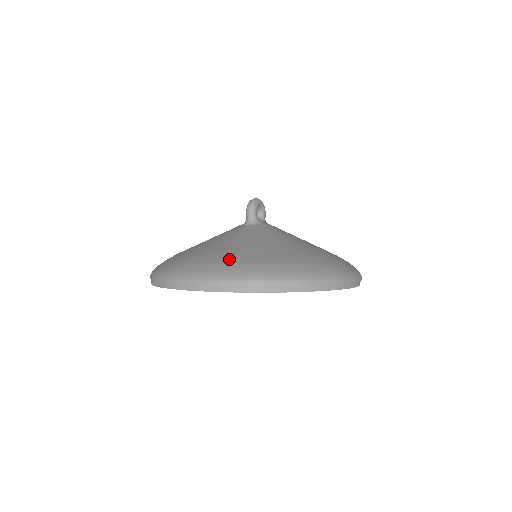
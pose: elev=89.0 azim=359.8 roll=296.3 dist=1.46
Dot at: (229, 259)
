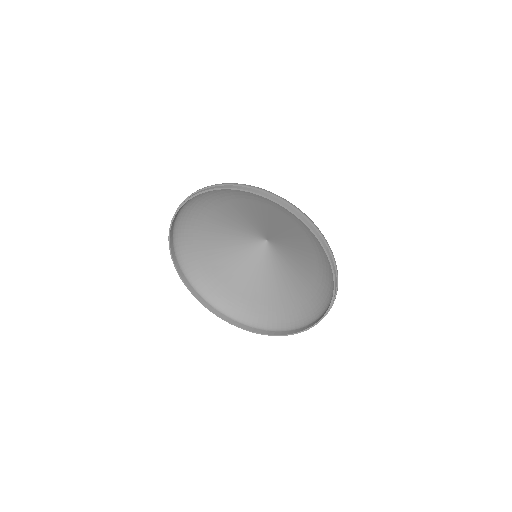
Dot at: (198, 213)
